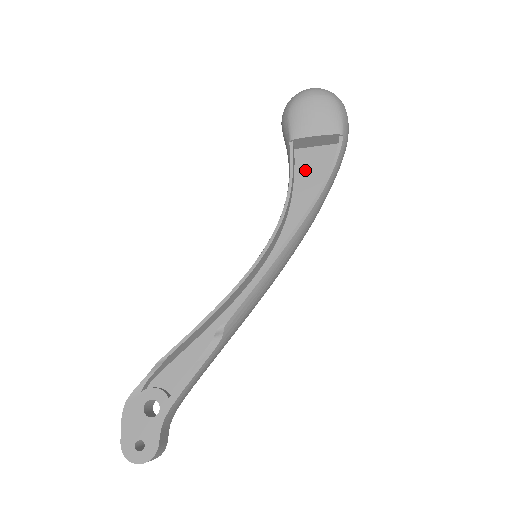
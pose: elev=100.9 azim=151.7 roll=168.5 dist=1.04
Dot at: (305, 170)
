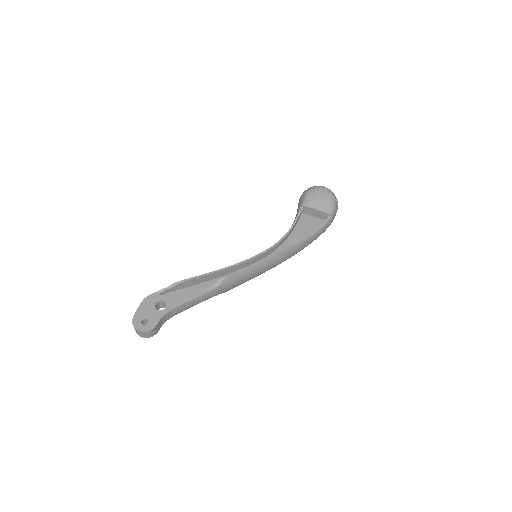
Dot at: (303, 225)
